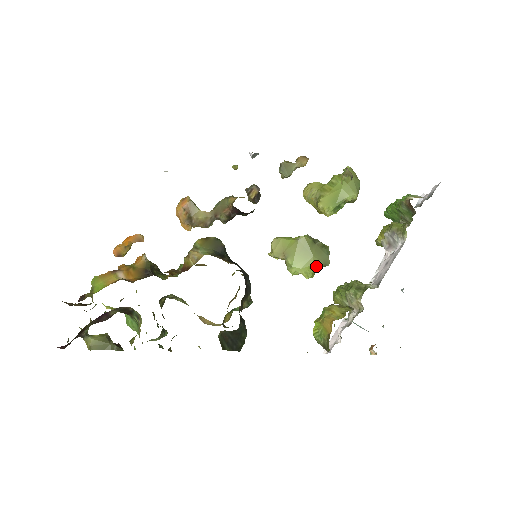
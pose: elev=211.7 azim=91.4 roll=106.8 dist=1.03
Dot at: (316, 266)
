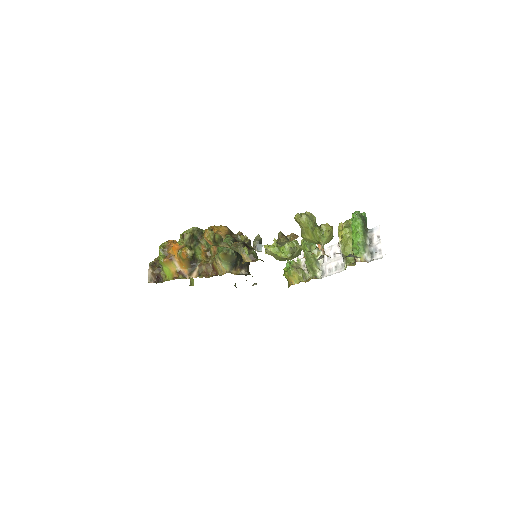
Dot at: occluded
